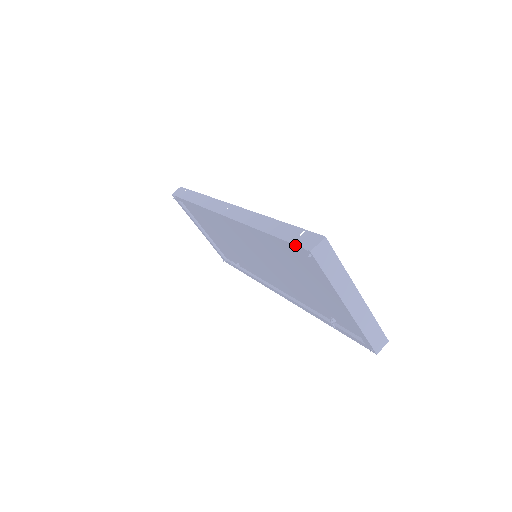
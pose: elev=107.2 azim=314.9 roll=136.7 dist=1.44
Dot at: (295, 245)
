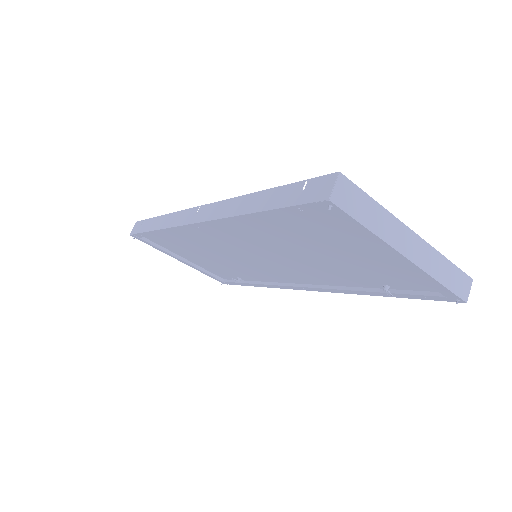
Dot at: (303, 205)
